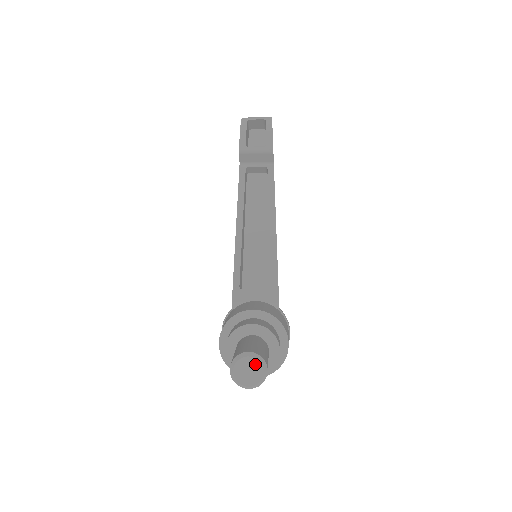
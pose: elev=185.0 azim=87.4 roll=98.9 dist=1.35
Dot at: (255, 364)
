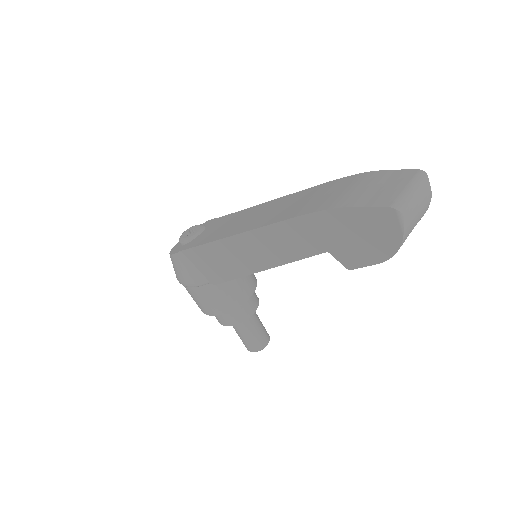
Dot at: occluded
